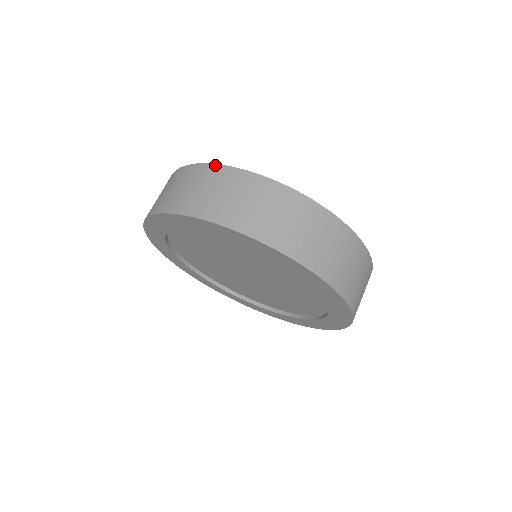
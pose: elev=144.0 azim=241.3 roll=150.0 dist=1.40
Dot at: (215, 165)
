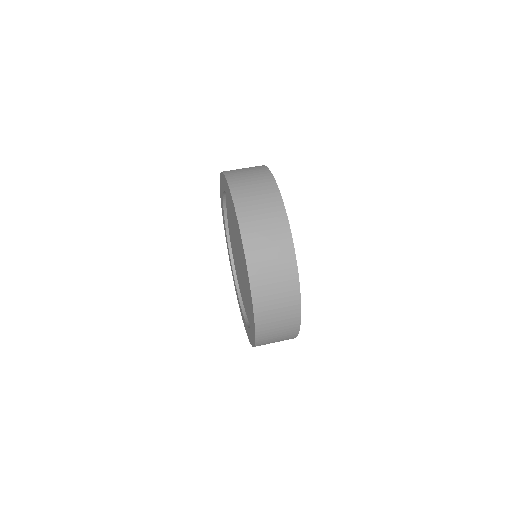
Dot at: (269, 170)
